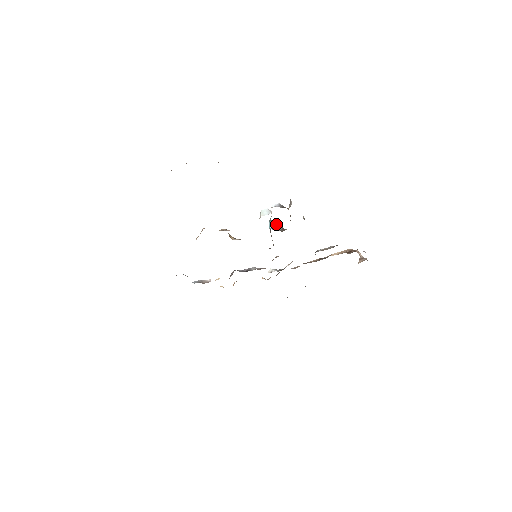
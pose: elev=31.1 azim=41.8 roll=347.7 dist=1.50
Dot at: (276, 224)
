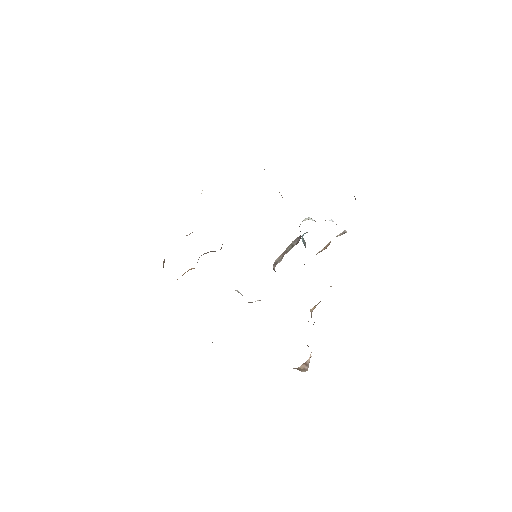
Dot at: (305, 243)
